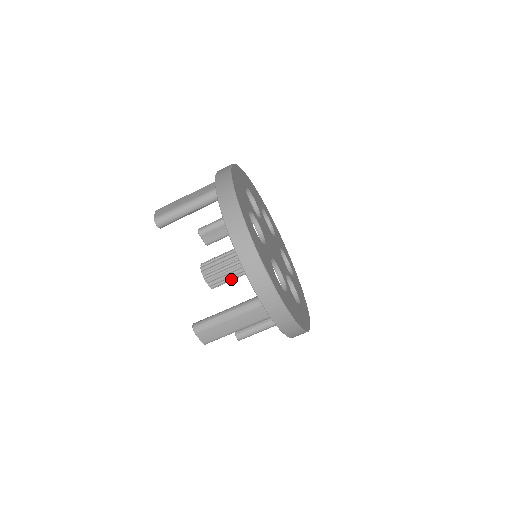
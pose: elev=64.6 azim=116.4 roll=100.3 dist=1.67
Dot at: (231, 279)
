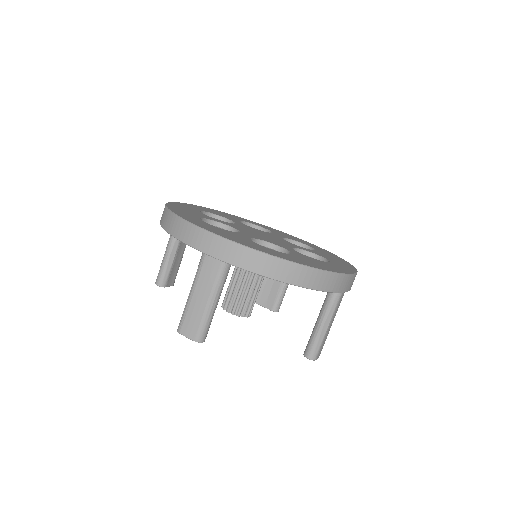
Dot at: occluded
